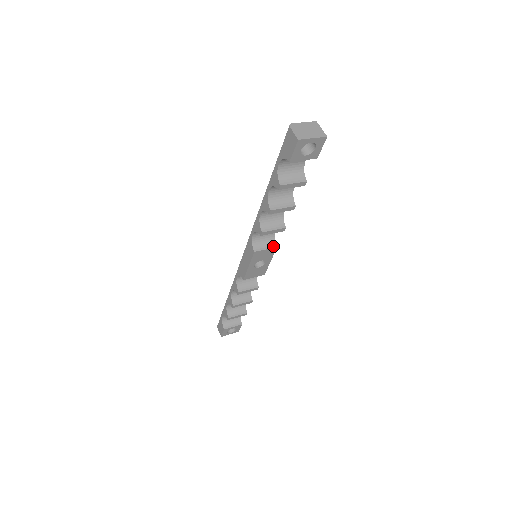
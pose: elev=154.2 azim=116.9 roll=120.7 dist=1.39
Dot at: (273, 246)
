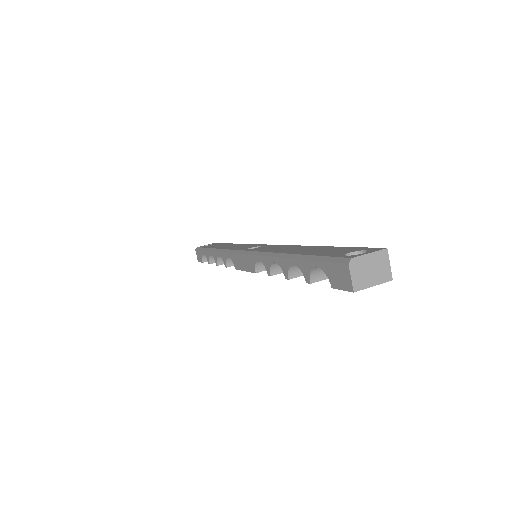
Dot at: occluded
